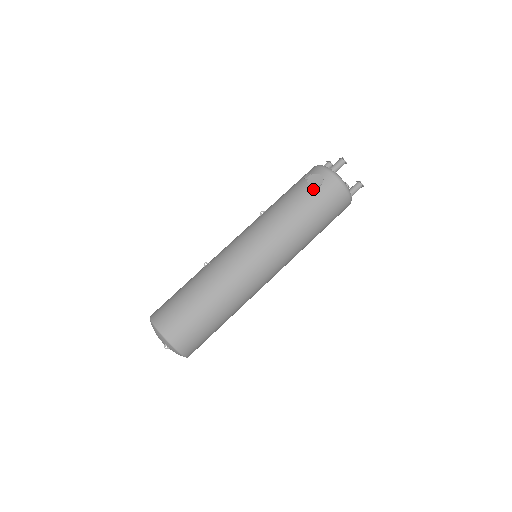
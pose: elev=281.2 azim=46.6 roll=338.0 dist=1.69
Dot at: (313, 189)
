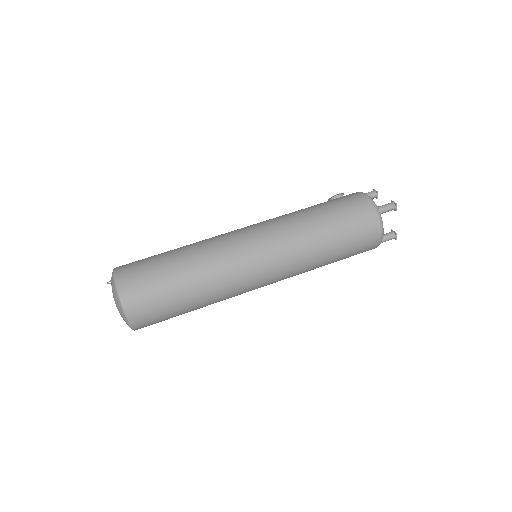
Dot at: occluded
